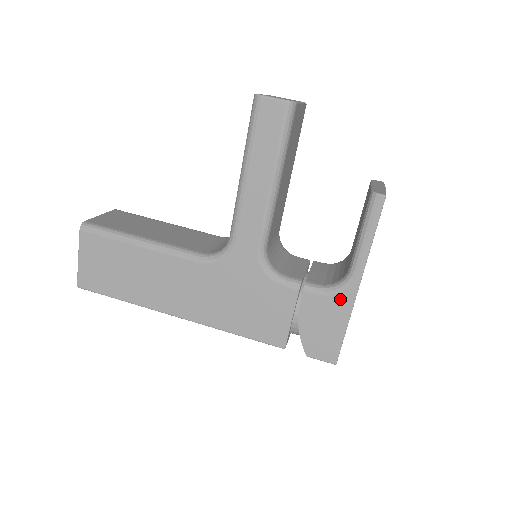
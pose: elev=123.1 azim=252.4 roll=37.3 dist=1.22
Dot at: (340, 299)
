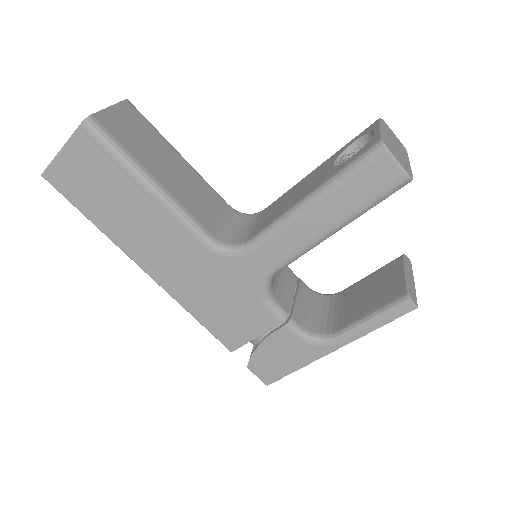
Dot at: (311, 349)
